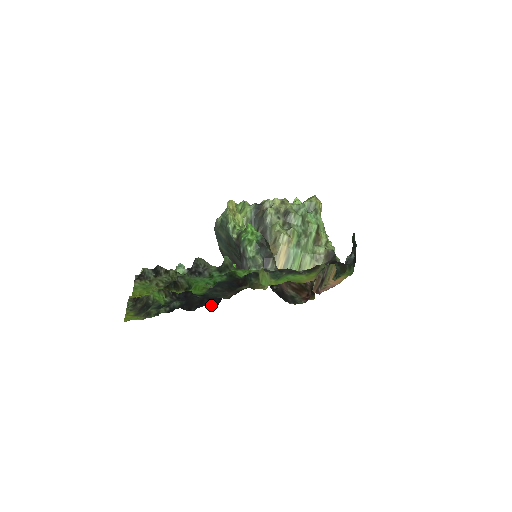
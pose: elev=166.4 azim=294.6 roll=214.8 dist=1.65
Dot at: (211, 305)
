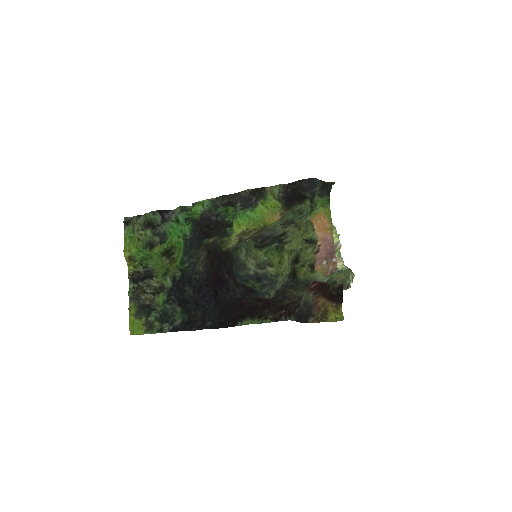
Dot at: (212, 323)
